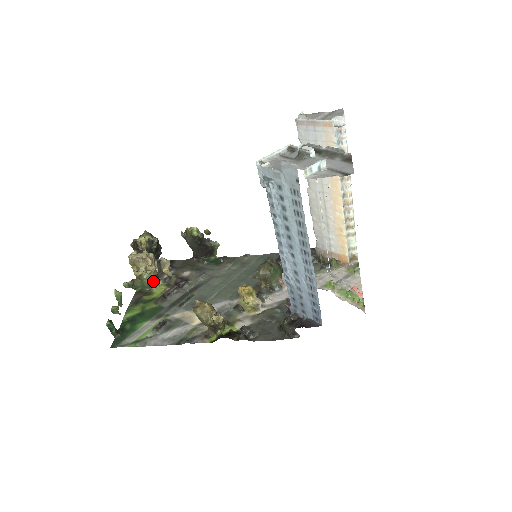
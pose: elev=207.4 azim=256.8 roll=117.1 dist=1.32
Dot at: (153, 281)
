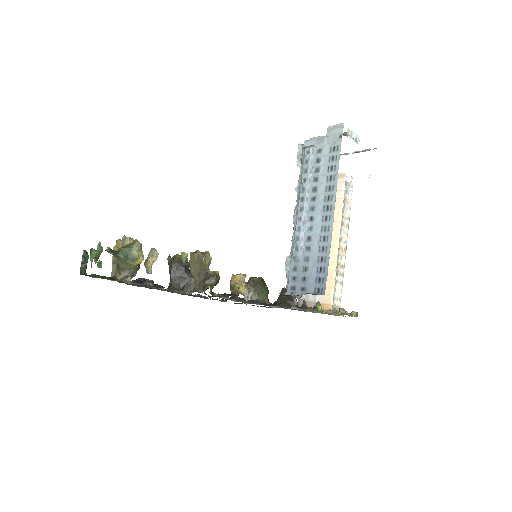
Dot at: (140, 254)
